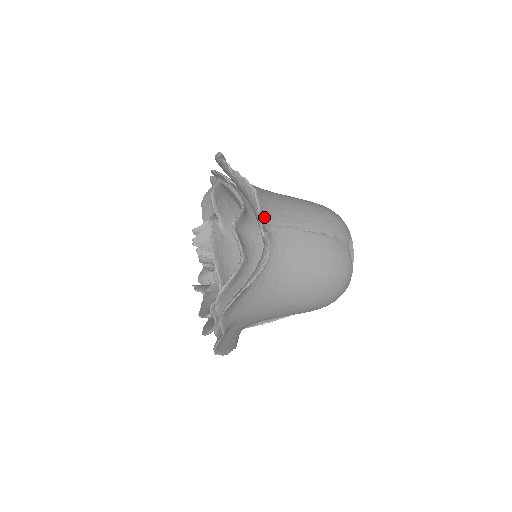
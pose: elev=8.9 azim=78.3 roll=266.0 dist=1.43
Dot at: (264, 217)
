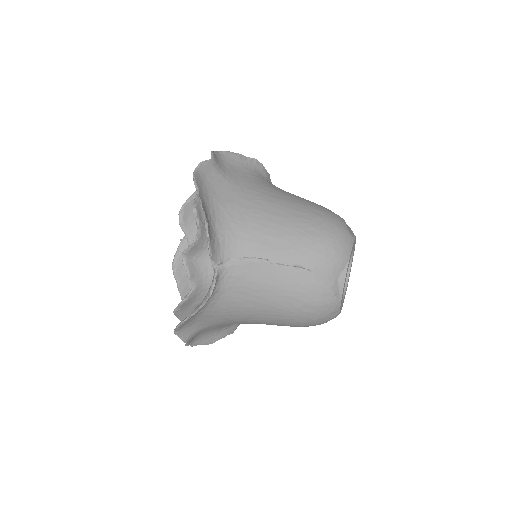
Dot at: (227, 244)
